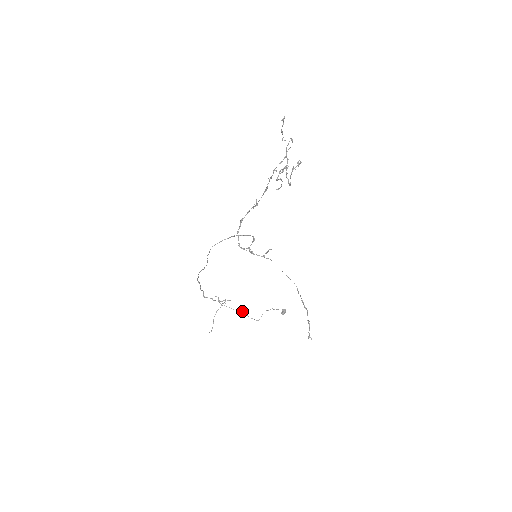
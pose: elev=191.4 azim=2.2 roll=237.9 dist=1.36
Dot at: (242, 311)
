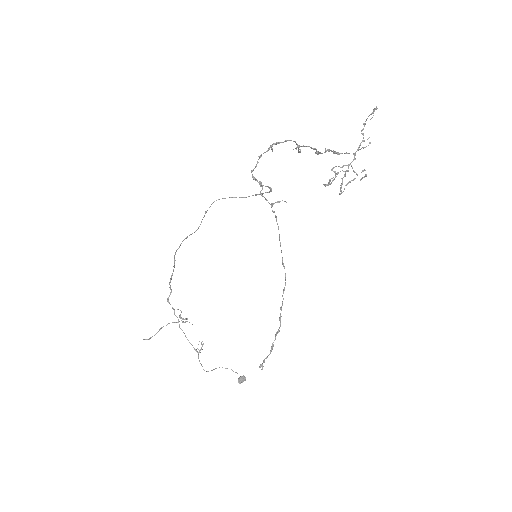
Dot at: (196, 349)
